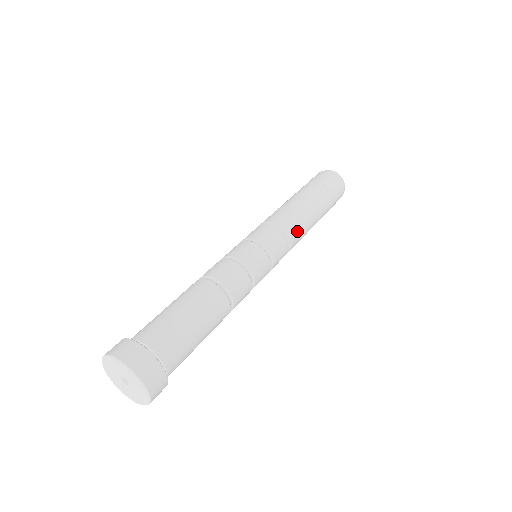
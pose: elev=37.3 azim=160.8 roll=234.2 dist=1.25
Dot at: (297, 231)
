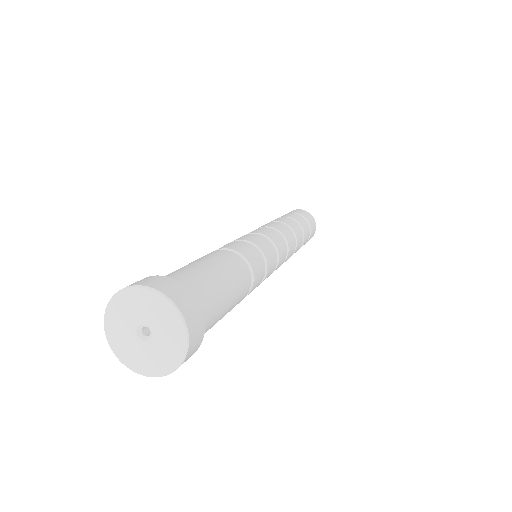
Dot at: (293, 246)
